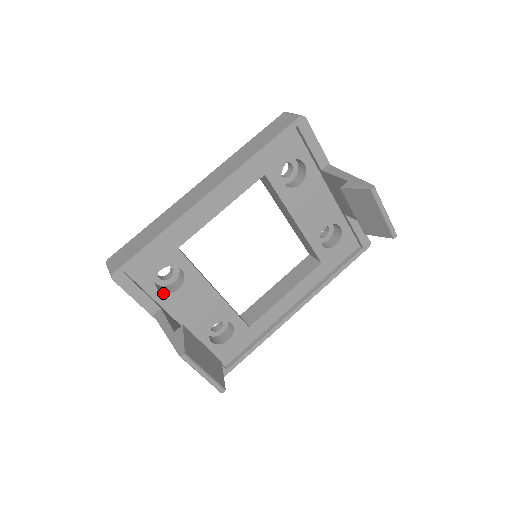
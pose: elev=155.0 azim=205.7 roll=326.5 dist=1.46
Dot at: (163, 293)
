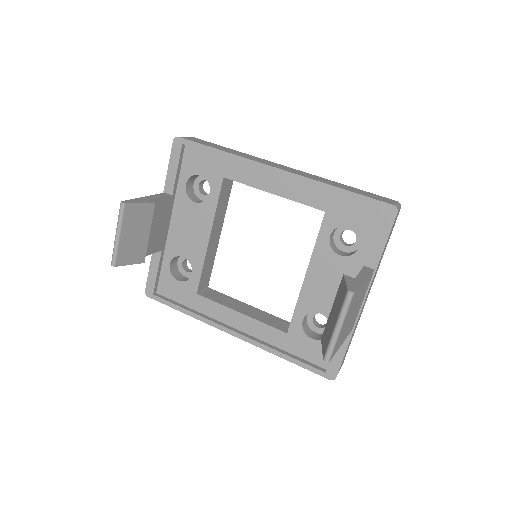
Dot at: (185, 191)
